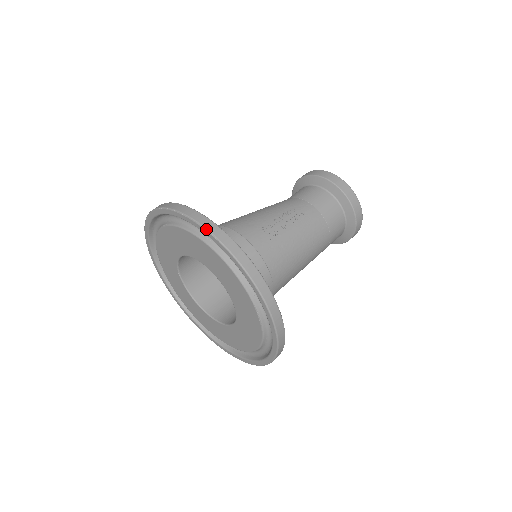
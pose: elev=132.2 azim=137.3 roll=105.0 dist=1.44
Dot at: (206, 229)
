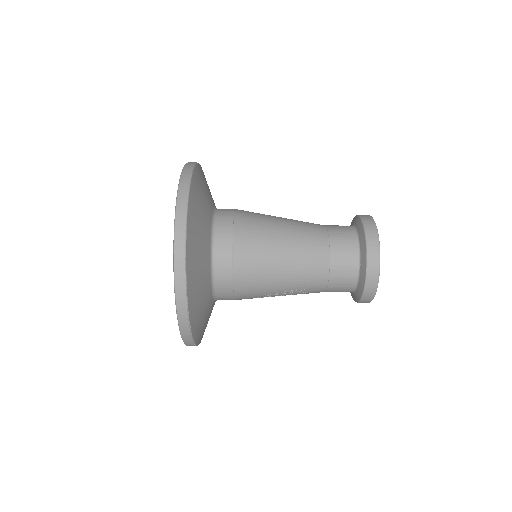
Dot at: (183, 341)
